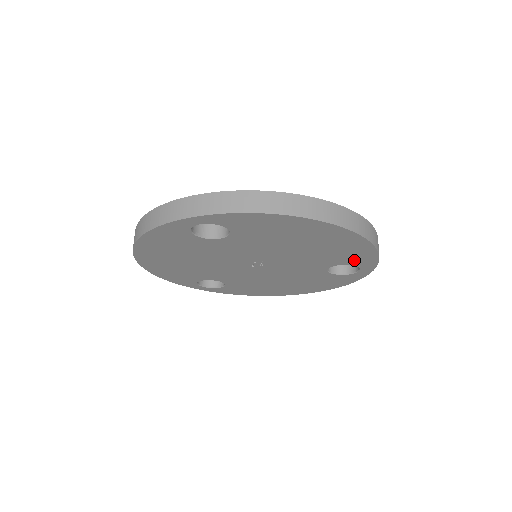
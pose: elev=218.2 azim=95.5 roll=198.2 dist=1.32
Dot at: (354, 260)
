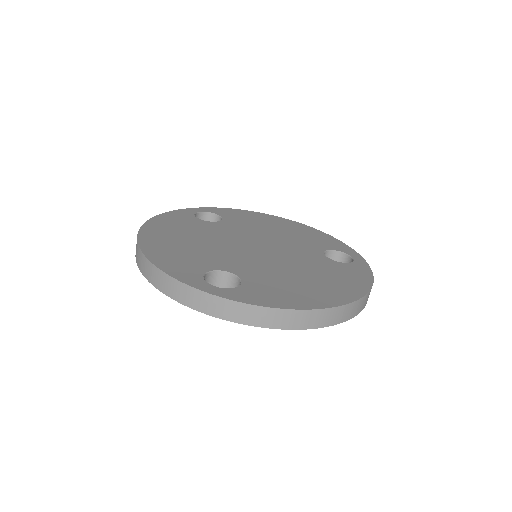
Dot at: occluded
